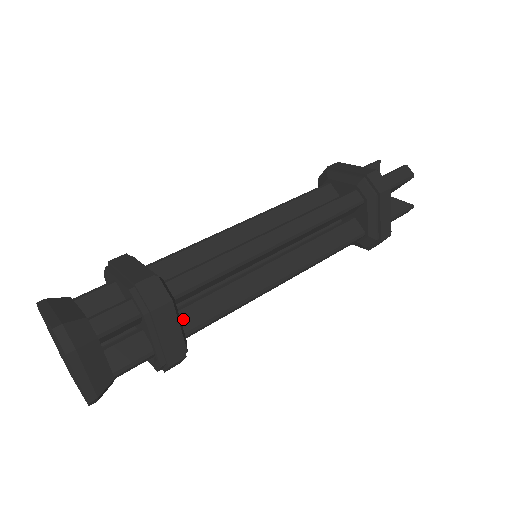
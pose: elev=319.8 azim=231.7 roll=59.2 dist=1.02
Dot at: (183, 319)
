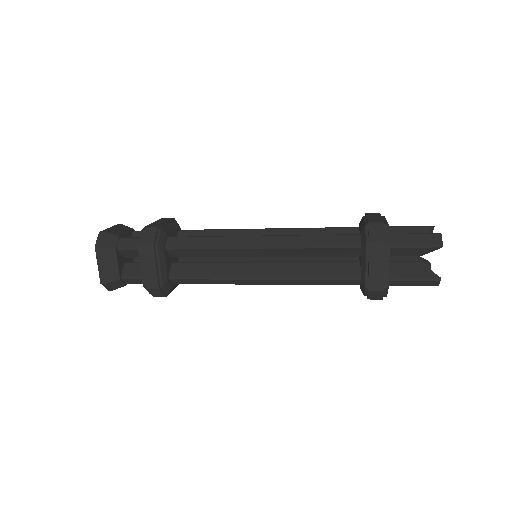
Dot at: (175, 268)
